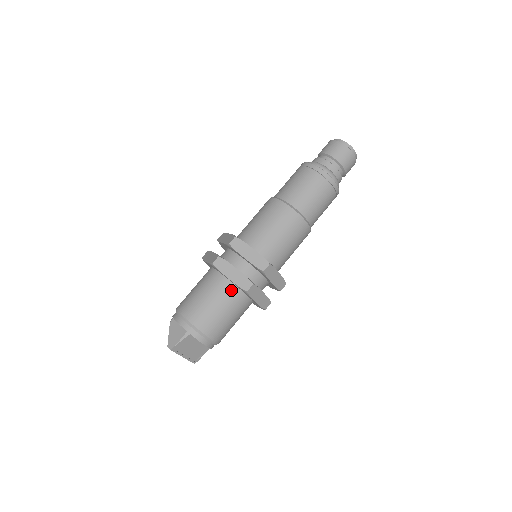
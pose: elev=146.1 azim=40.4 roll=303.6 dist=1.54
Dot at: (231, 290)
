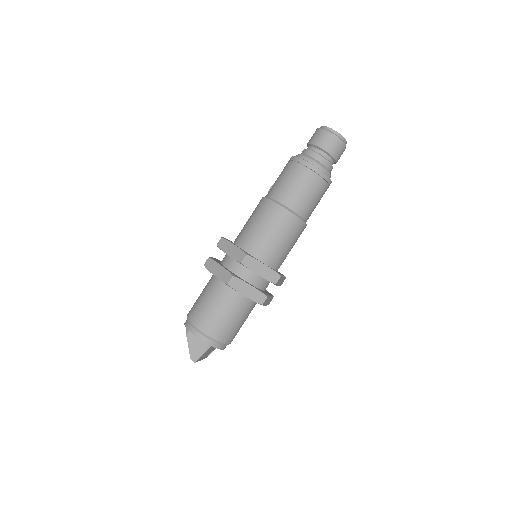
Dot at: (244, 302)
